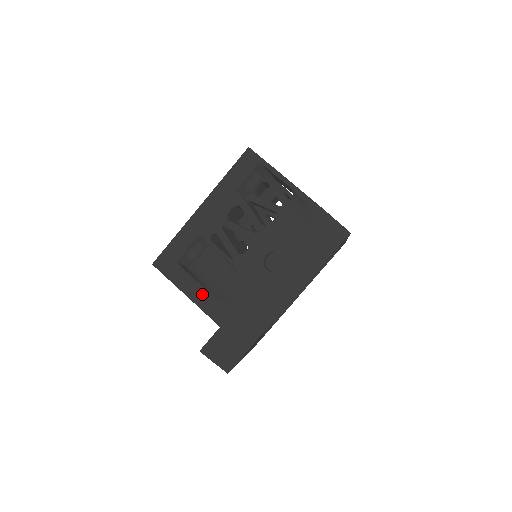
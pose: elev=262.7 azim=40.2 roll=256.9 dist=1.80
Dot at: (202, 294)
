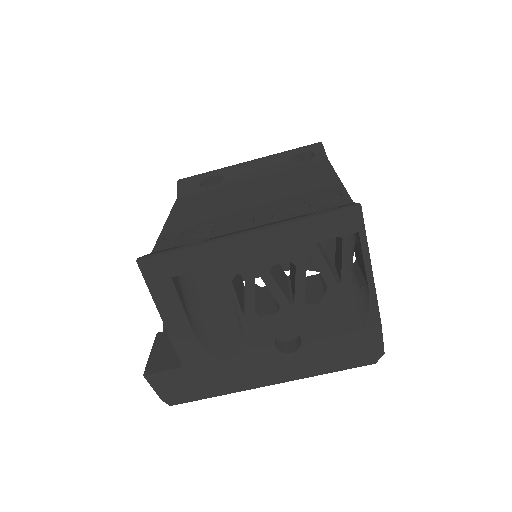
Dot at: (183, 327)
